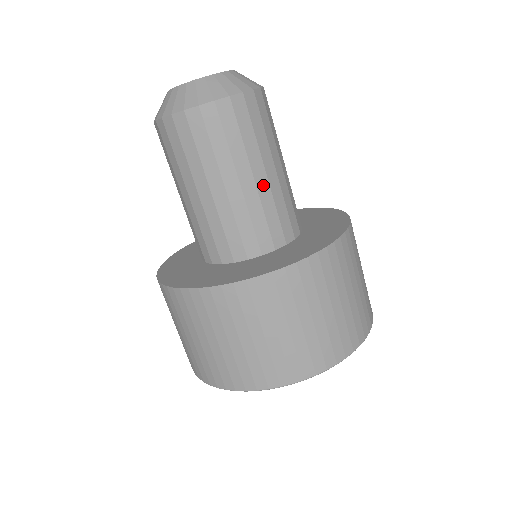
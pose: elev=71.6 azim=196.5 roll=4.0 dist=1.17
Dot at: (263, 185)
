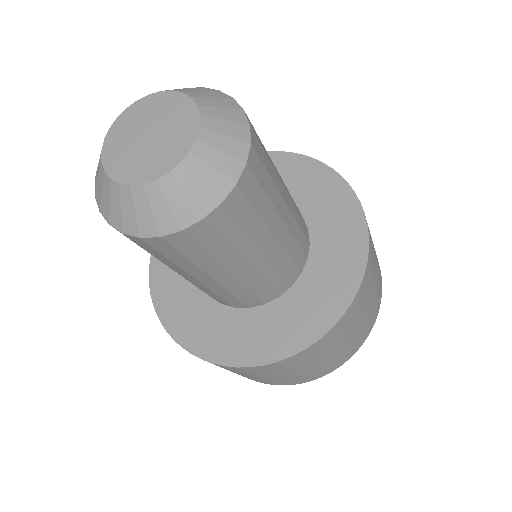
Dot at: (261, 264)
